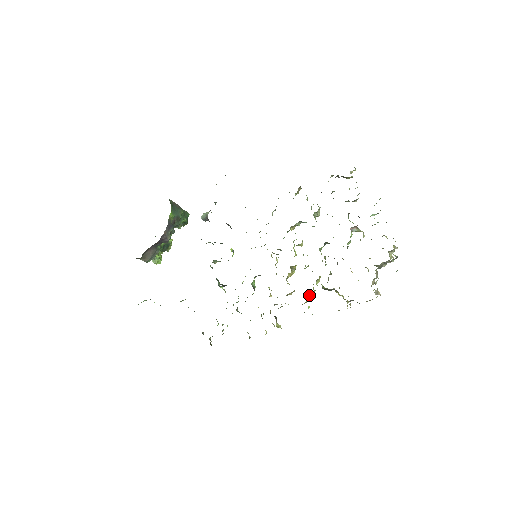
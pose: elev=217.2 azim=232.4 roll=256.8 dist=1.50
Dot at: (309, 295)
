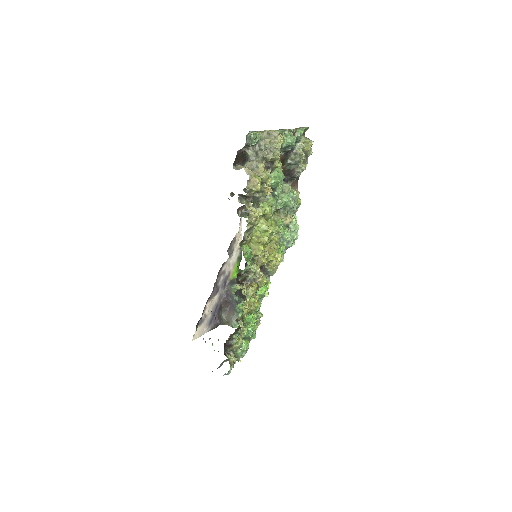
Dot at: (260, 243)
